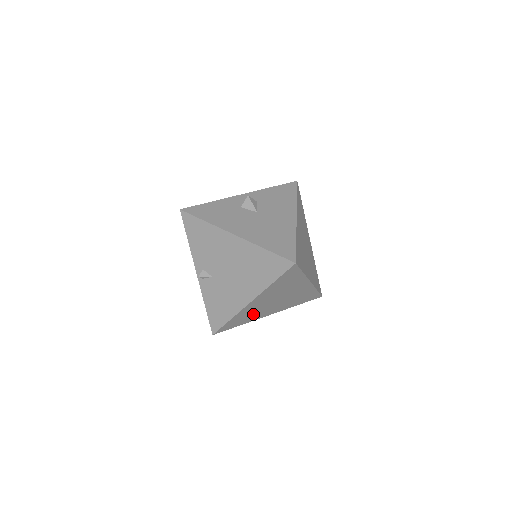
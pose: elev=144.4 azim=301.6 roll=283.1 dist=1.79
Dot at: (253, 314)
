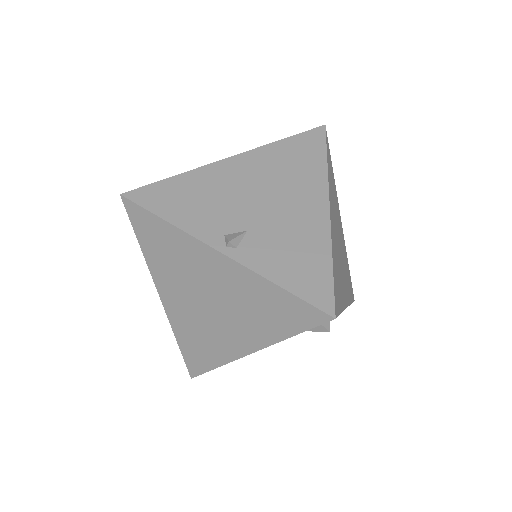
Dot at: occluded
